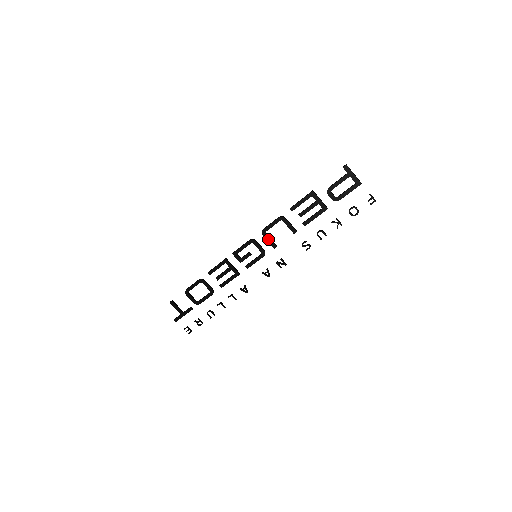
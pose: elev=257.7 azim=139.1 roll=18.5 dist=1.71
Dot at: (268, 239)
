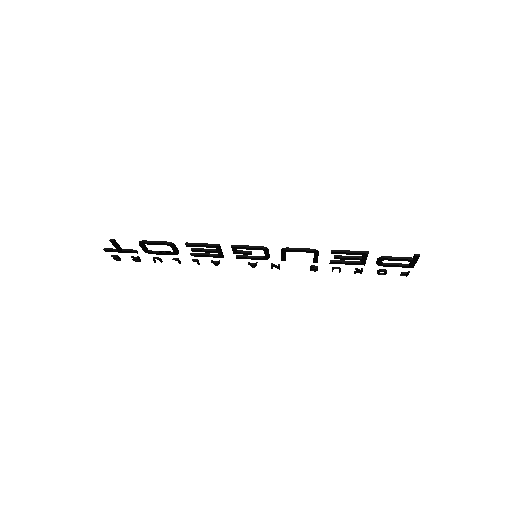
Dot at: (283, 255)
